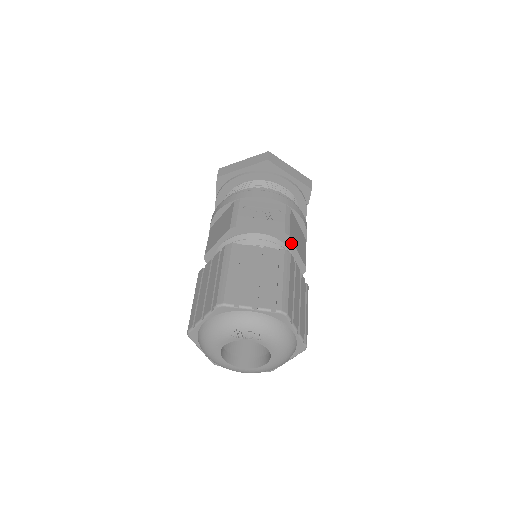
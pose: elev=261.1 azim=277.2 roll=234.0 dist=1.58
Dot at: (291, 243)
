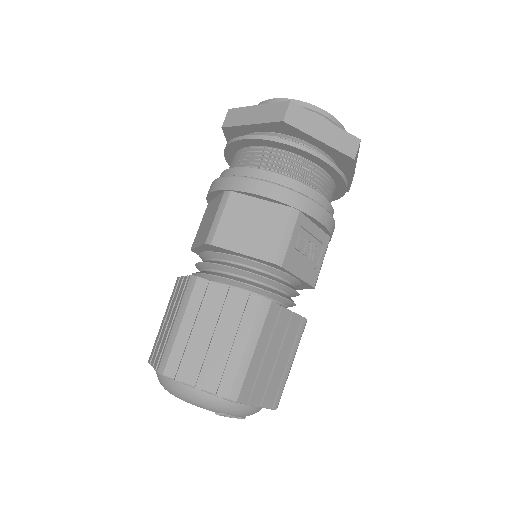
Dot at: (307, 288)
